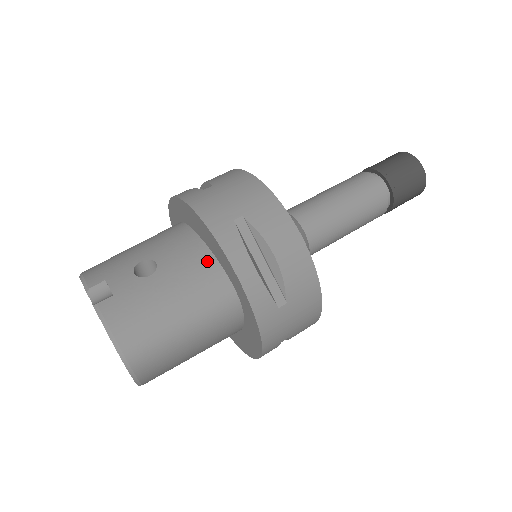
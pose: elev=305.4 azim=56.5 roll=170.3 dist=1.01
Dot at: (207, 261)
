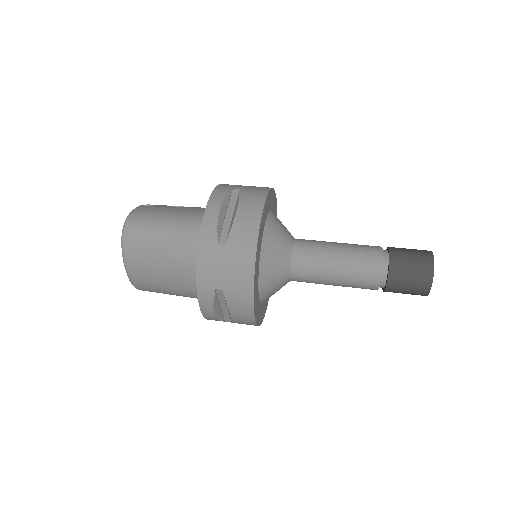
Dot at: occluded
